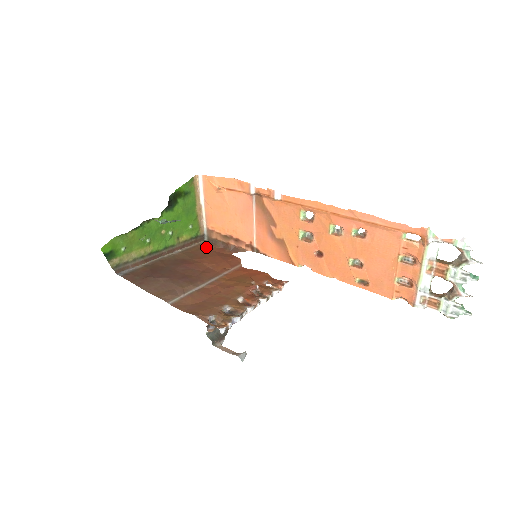
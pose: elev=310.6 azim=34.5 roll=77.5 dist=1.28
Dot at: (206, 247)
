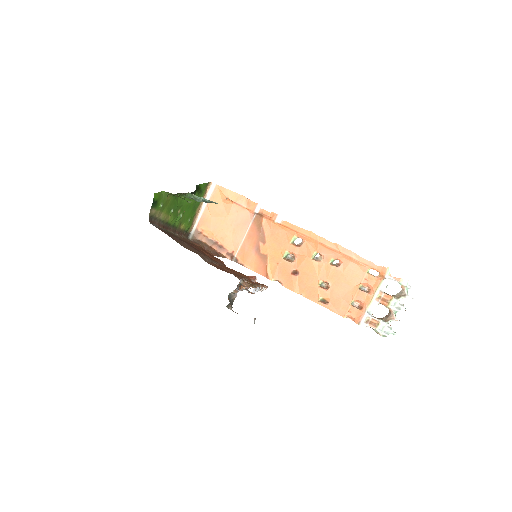
Dot at: (192, 243)
